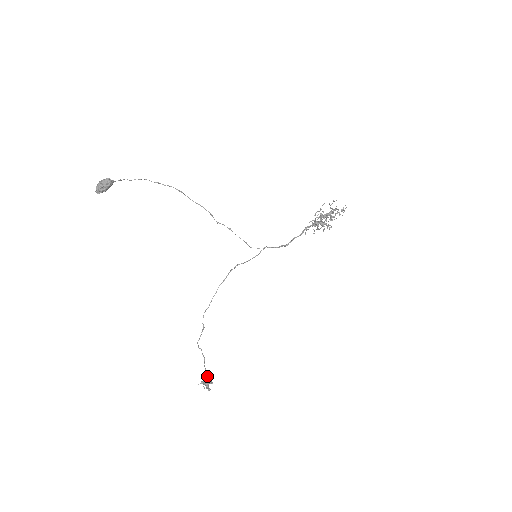
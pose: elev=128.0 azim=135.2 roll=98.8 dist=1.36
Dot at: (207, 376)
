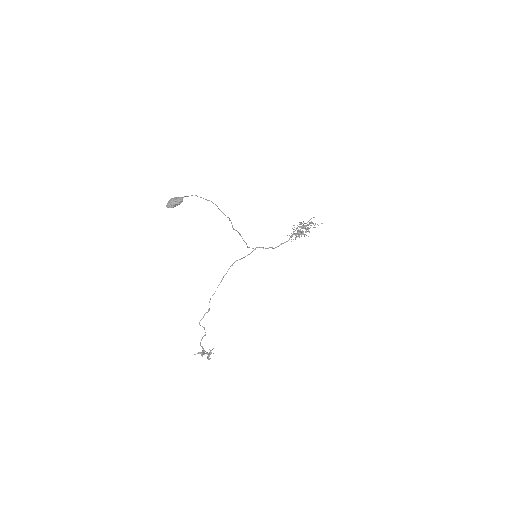
Dot at: (202, 348)
